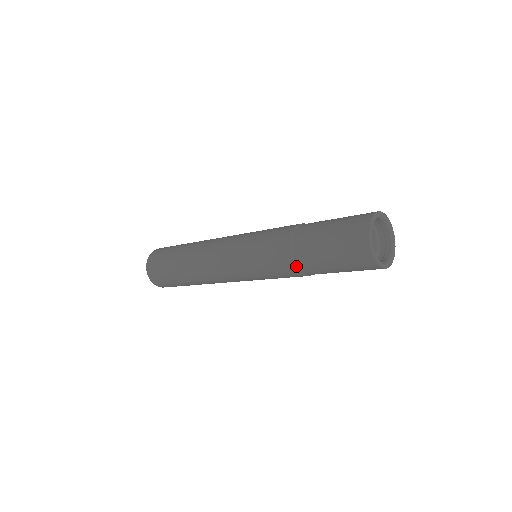
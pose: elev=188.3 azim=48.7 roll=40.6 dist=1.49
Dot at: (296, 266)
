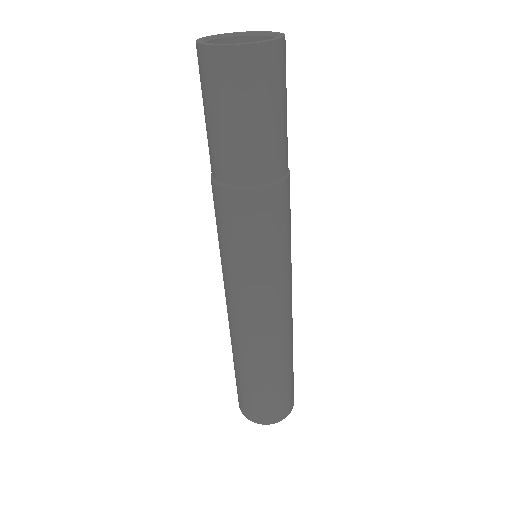
Dot at: (238, 188)
